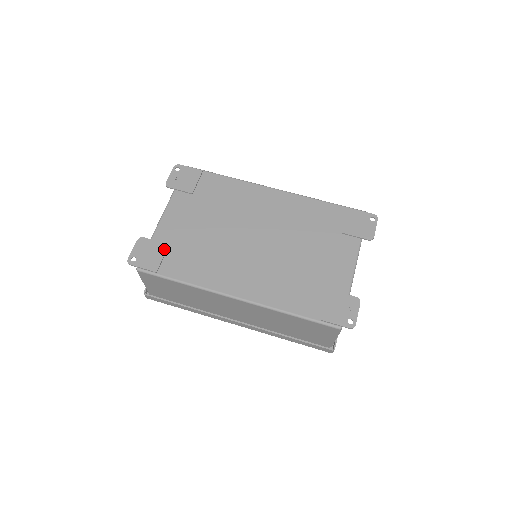
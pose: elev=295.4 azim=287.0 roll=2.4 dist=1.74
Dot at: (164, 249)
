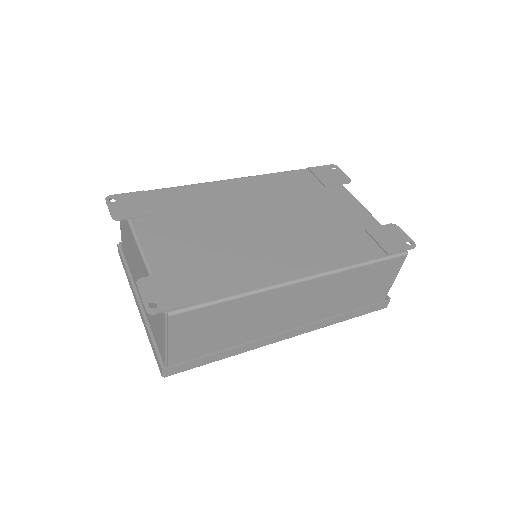
Dot at: (180, 276)
